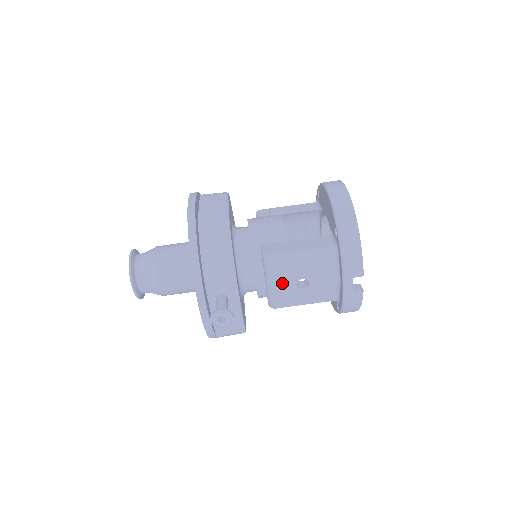
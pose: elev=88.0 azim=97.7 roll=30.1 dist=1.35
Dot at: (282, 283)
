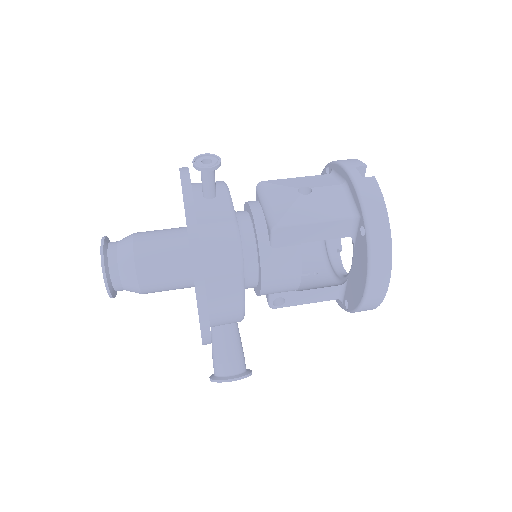
Dot at: (281, 196)
